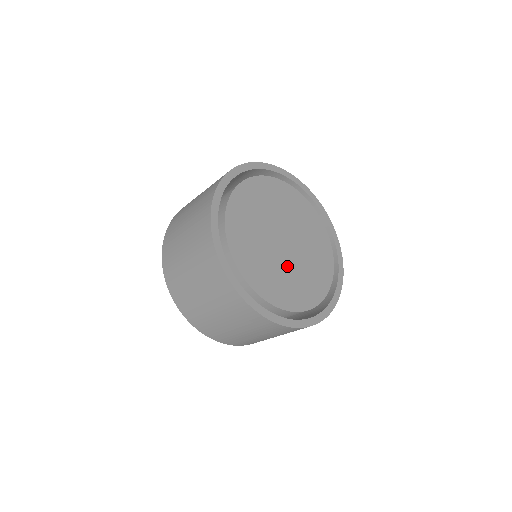
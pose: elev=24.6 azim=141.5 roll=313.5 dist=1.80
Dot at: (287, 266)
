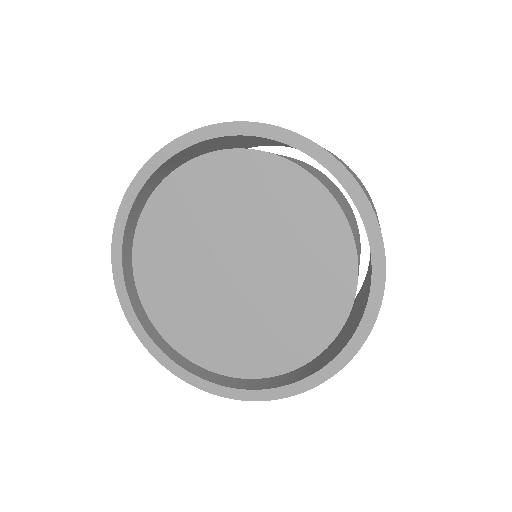
Dot at: (269, 299)
